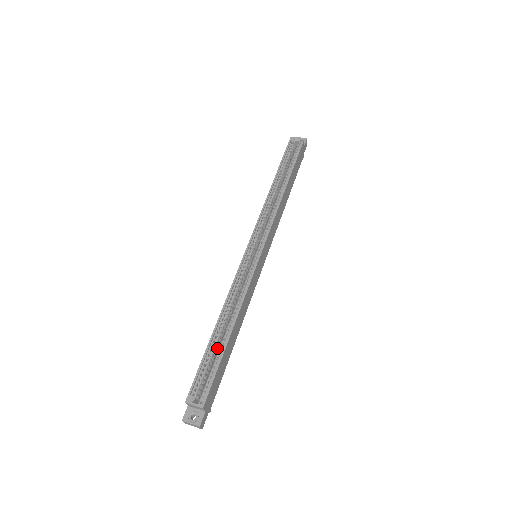
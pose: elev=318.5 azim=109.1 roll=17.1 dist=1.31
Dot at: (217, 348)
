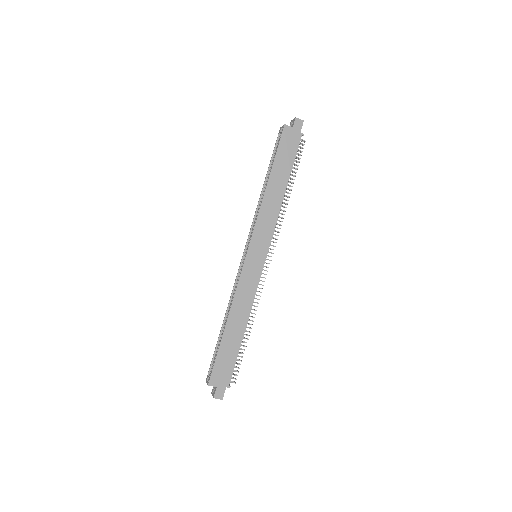
Dot at: occluded
